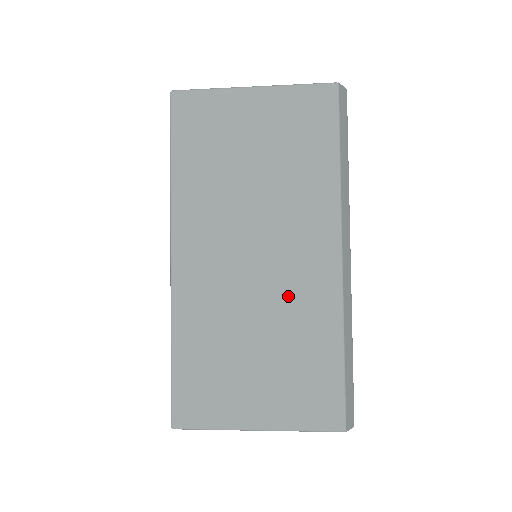
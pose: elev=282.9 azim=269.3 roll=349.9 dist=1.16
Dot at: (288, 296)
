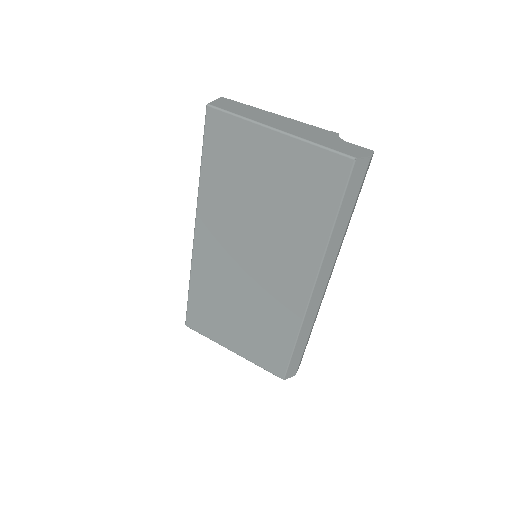
Dot at: (267, 297)
